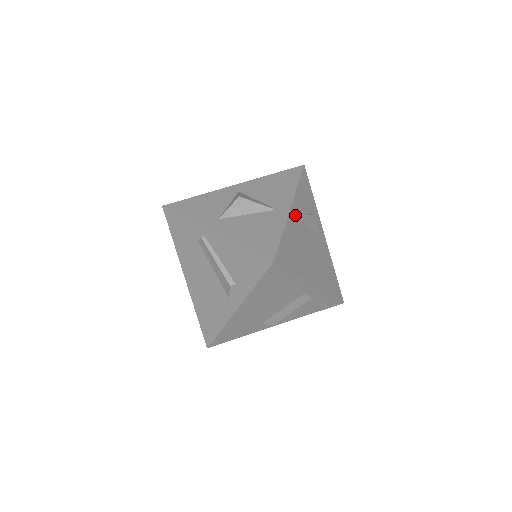
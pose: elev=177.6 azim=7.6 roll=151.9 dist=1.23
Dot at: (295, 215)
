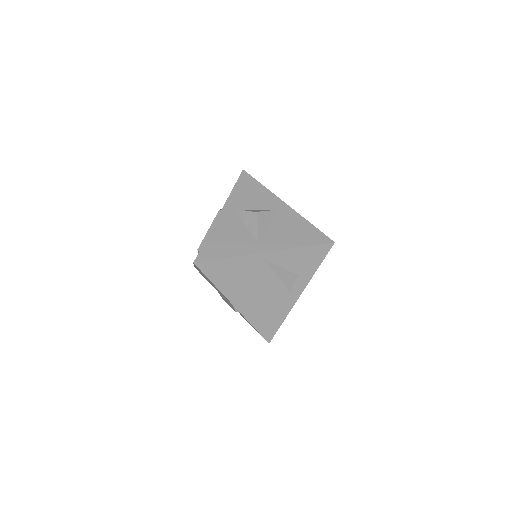
Dot at: (265, 260)
